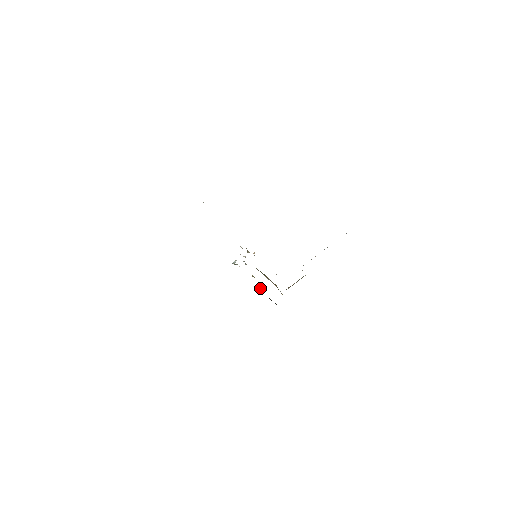
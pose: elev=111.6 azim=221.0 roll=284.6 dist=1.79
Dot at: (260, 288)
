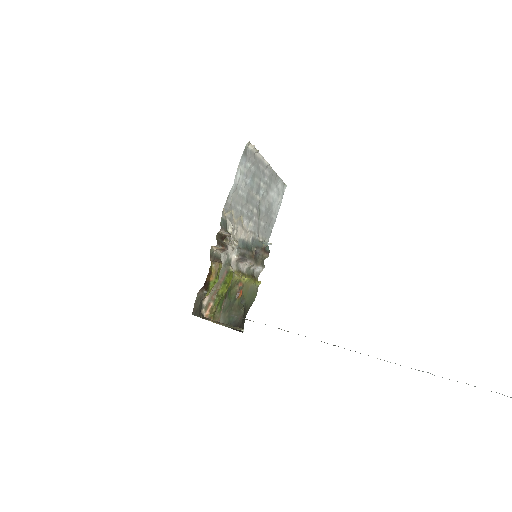
Dot at: (239, 293)
